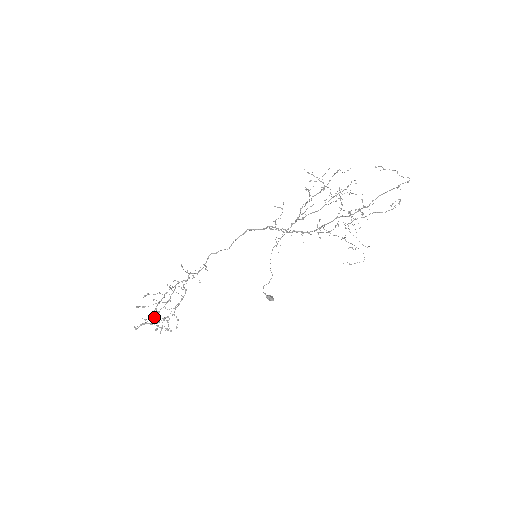
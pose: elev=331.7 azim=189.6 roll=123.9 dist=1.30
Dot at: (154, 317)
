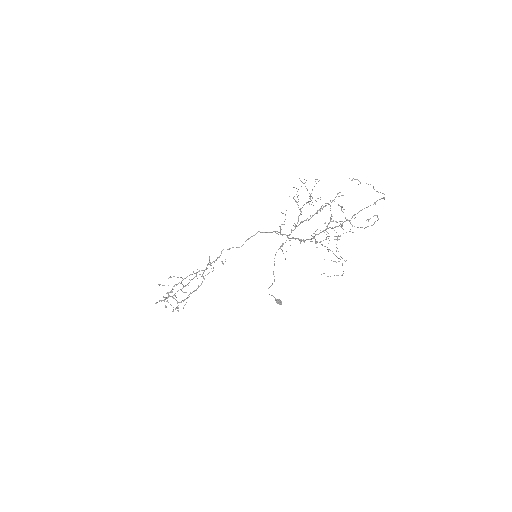
Dot at: (171, 296)
